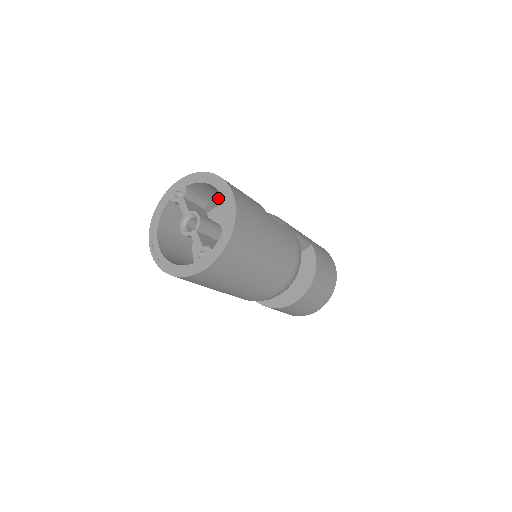
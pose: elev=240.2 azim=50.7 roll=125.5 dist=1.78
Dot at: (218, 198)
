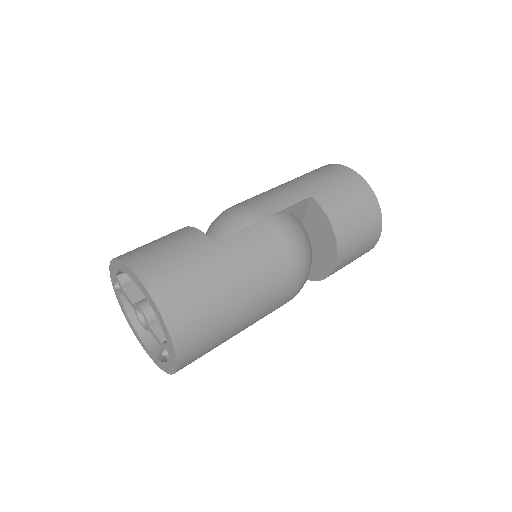
Dot at: occluded
